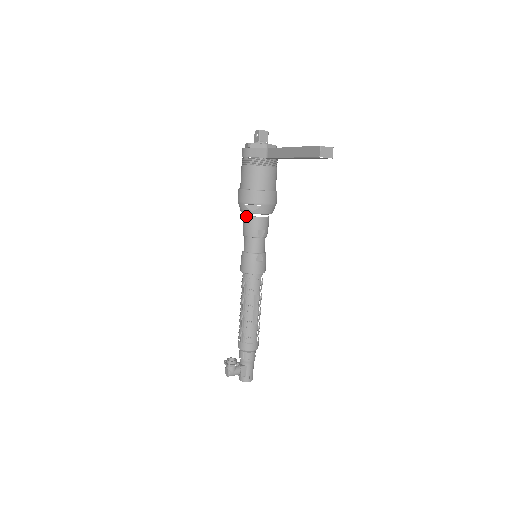
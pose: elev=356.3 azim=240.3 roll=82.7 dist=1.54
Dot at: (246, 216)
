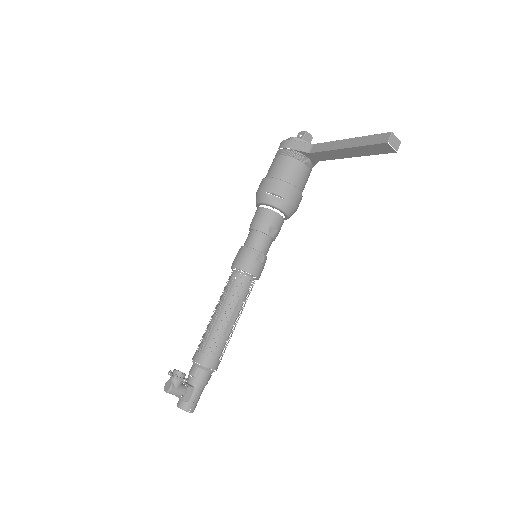
Dot at: (262, 207)
